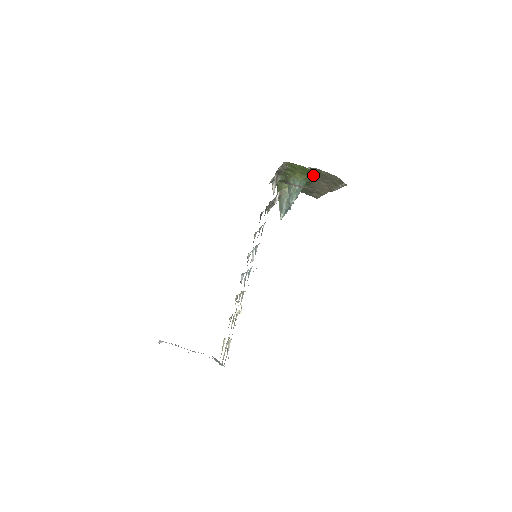
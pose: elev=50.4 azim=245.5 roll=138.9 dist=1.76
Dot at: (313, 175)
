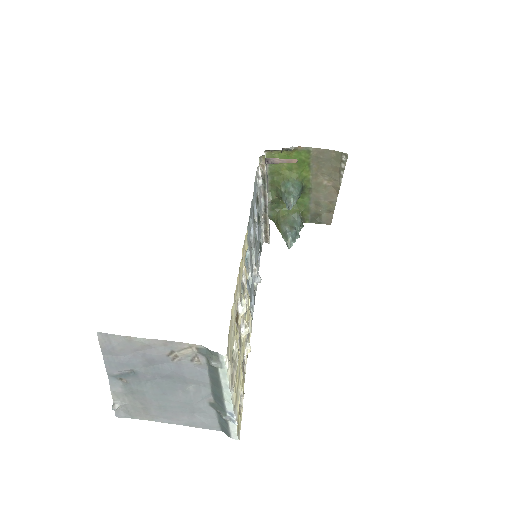
Dot at: (304, 166)
